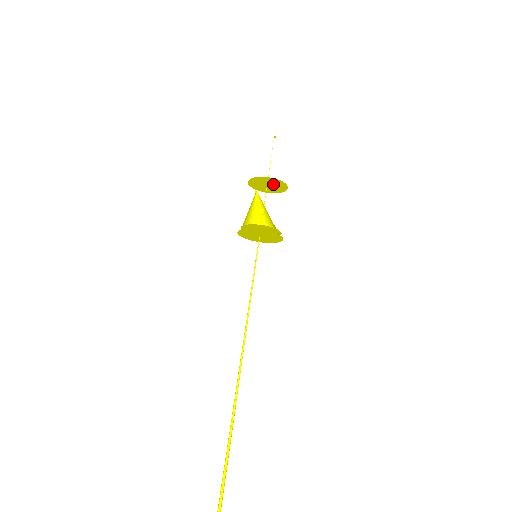
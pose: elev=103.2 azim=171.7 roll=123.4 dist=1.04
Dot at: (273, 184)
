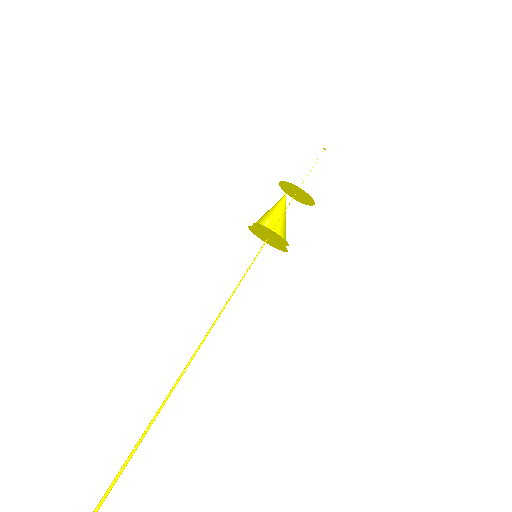
Dot at: (302, 194)
